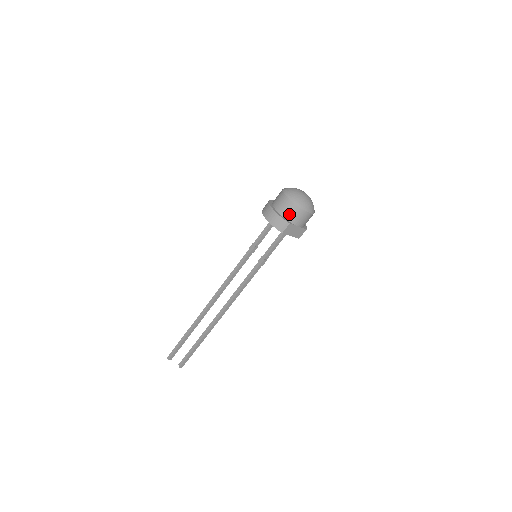
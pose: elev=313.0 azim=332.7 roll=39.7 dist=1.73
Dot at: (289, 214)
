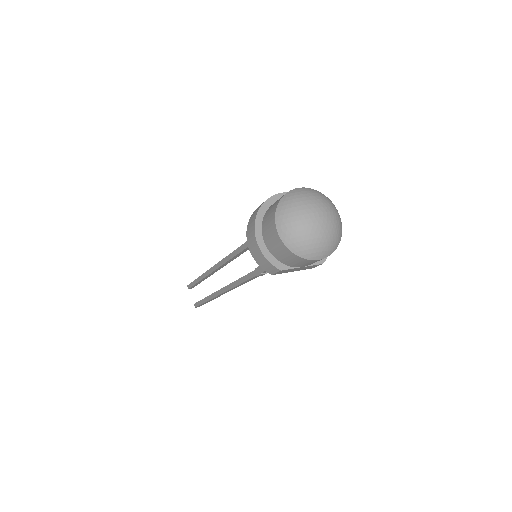
Dot at: (281, 256)
